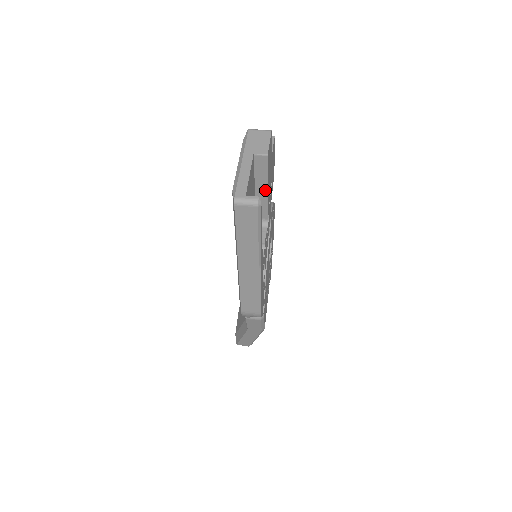
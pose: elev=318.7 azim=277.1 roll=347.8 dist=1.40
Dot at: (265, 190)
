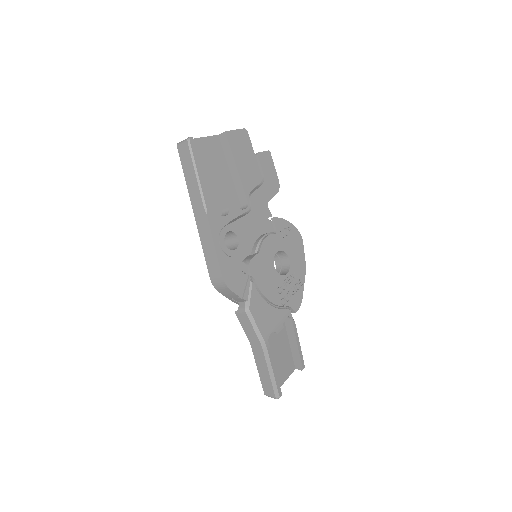
Dot at: (235, 168)
